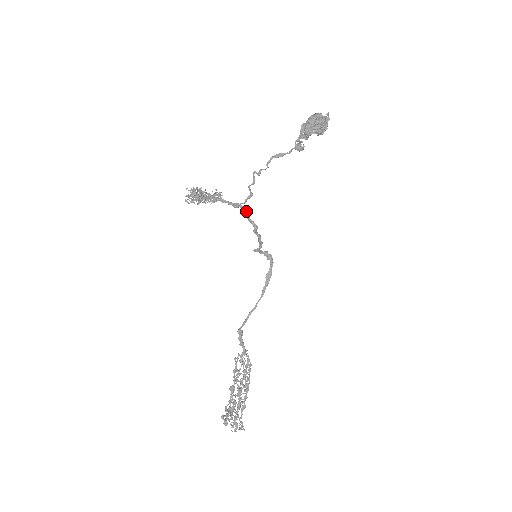
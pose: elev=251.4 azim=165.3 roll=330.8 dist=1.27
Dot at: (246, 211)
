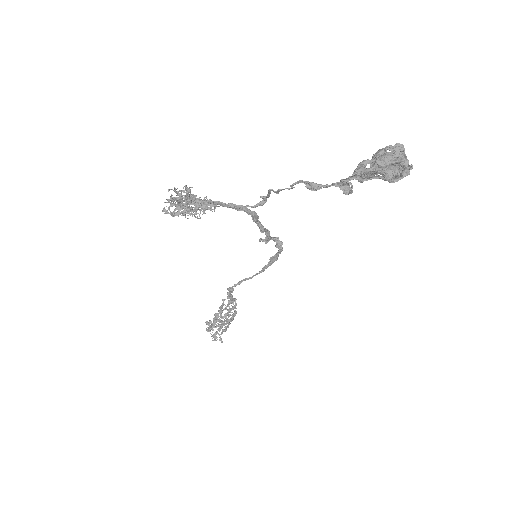
Dot at: (253, 216)
